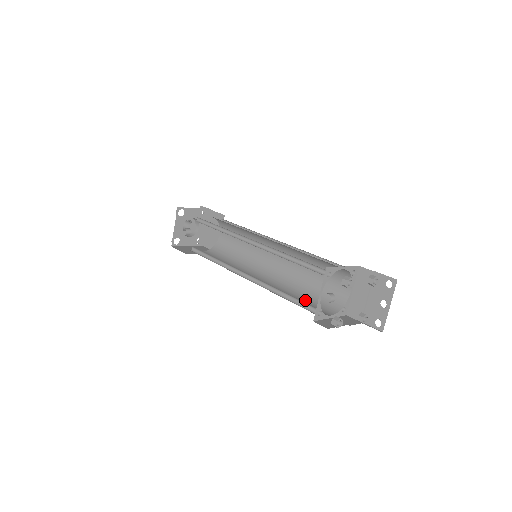
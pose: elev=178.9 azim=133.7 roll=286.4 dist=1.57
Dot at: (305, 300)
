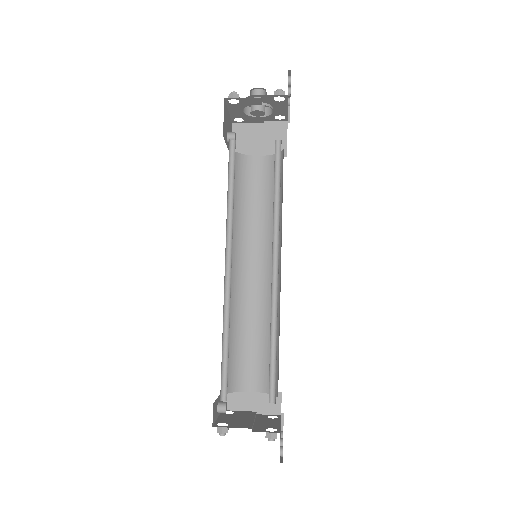
Dot at: (258, 348)
